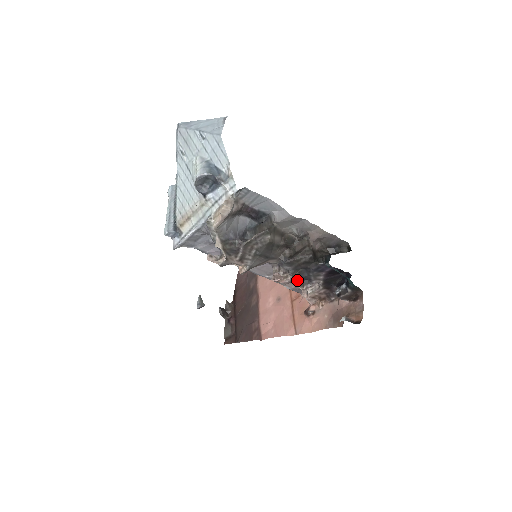
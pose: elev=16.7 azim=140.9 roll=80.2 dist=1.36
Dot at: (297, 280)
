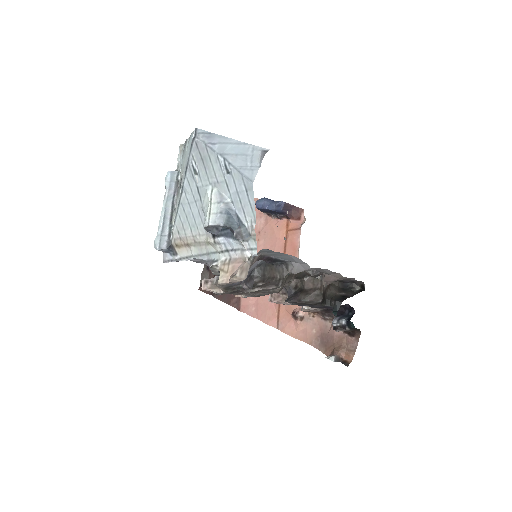
Dot at: occluded
